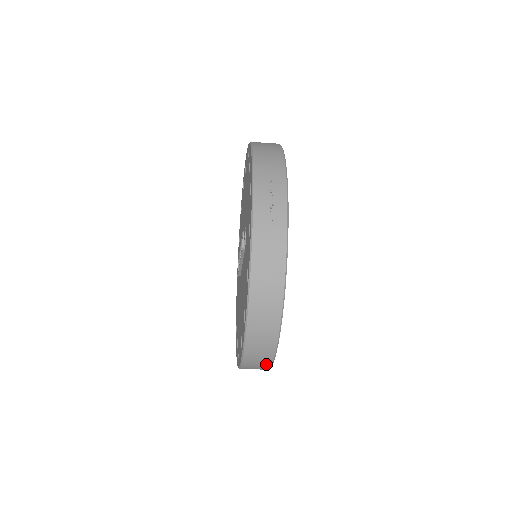
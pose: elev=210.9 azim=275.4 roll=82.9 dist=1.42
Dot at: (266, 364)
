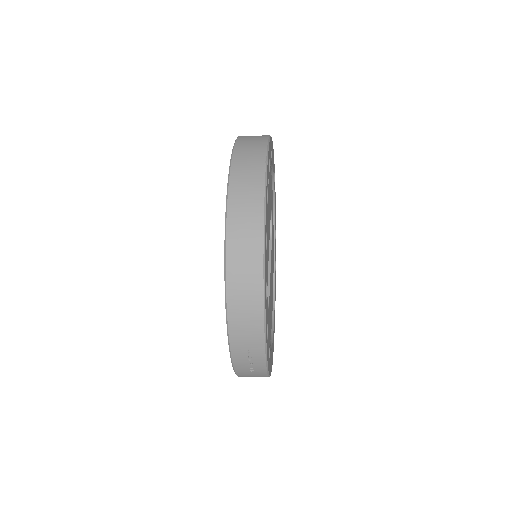
Dot at: occluded
